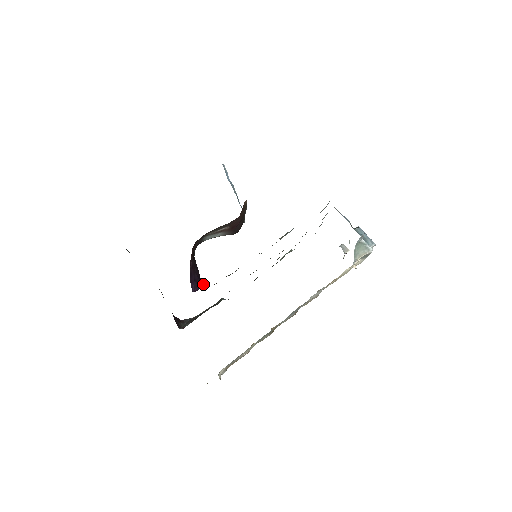
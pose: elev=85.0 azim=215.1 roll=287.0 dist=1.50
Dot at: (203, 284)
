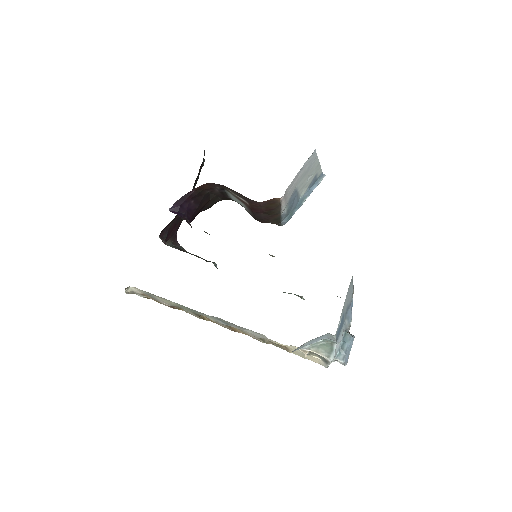
Dot at: (186, 217)
